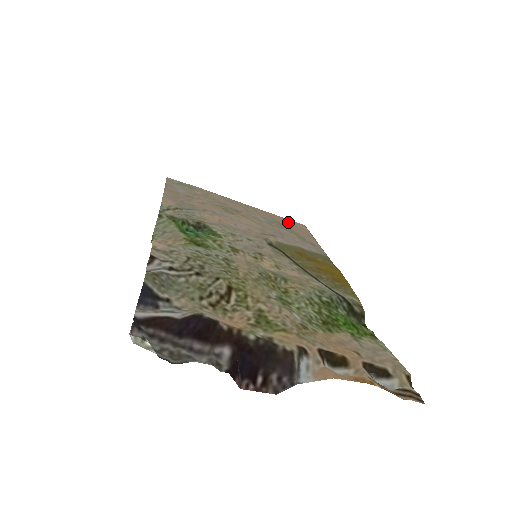
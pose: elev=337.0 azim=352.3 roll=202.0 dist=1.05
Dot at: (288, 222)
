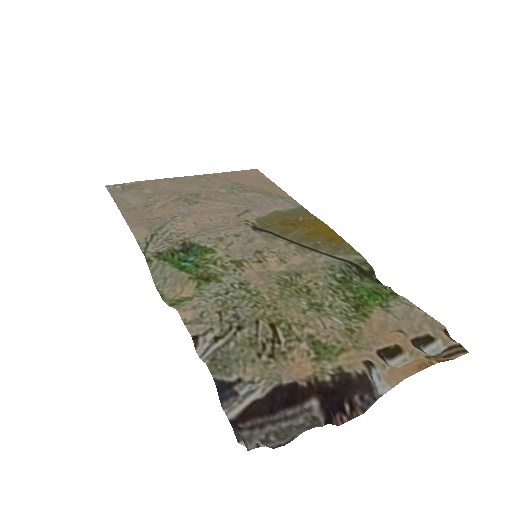
Dot at: (242, 176)
